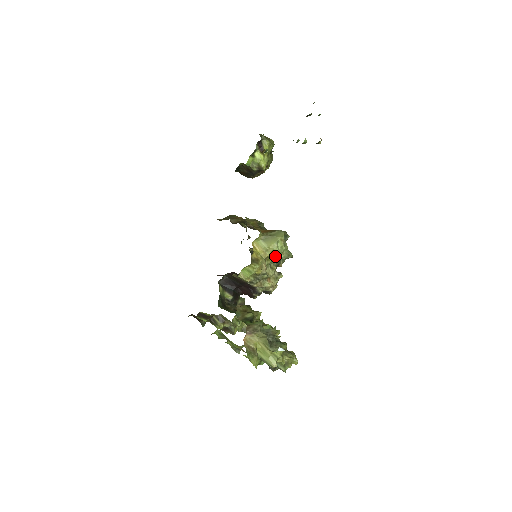
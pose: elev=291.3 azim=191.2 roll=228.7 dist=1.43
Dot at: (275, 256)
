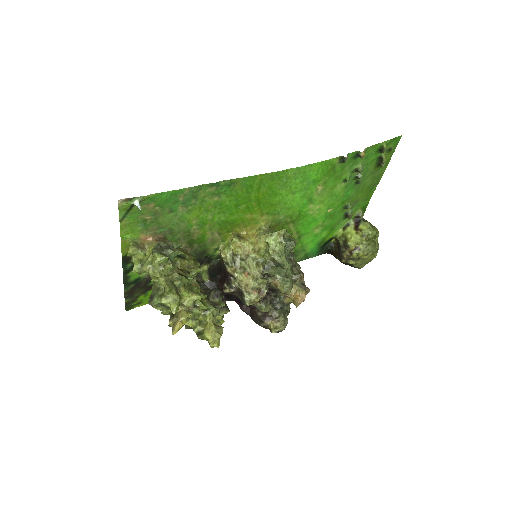
Dot at: (266, 252)
